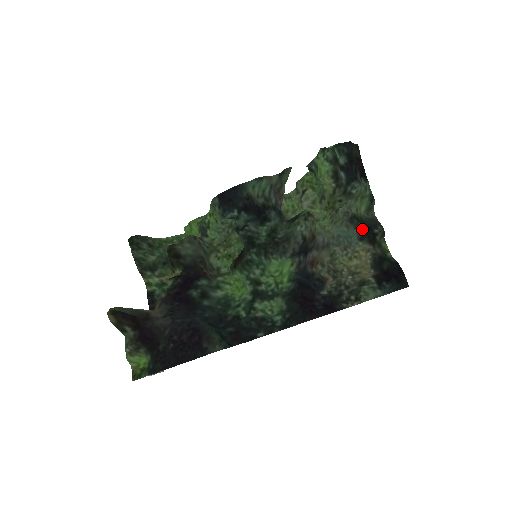
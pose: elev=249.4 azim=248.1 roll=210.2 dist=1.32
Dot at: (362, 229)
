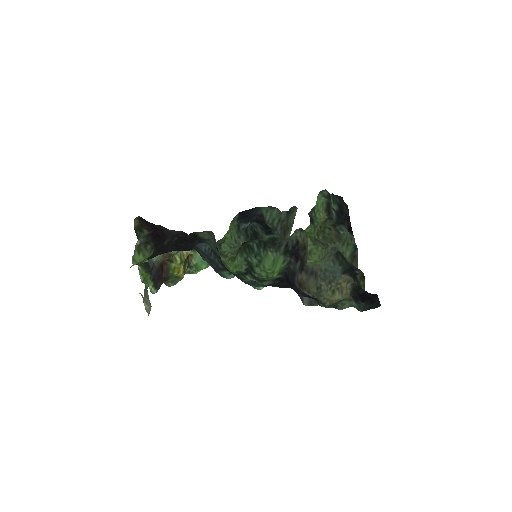
Dot at: (346, 267)
